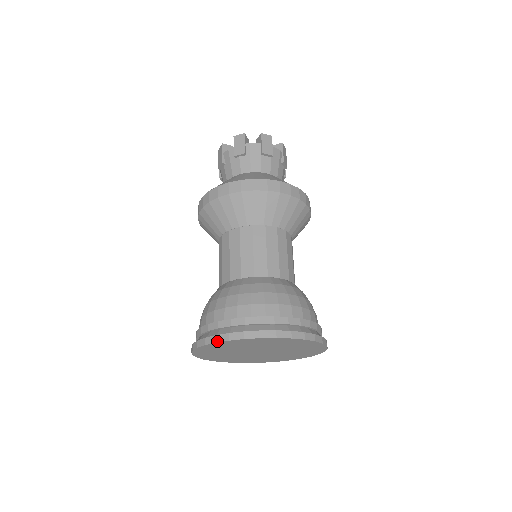
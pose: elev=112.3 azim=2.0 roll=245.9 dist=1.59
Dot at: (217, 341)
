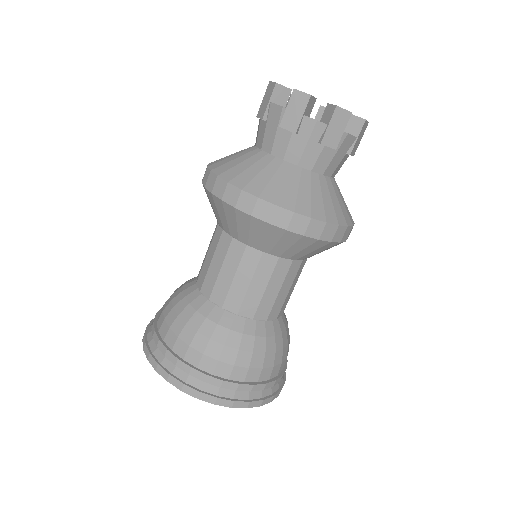
Dot at: (218, 404)
